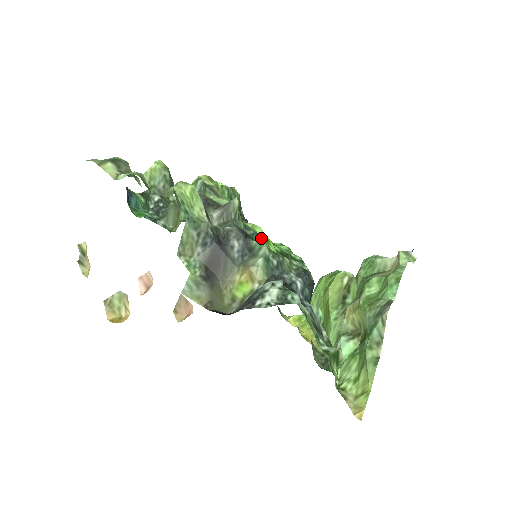
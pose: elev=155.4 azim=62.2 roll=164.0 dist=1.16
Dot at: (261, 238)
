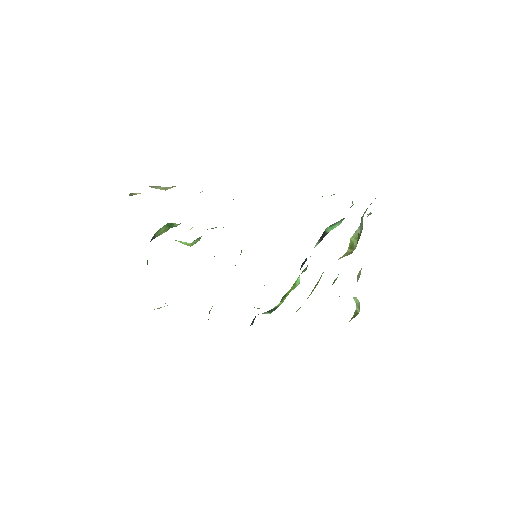
Dot at: occluded
